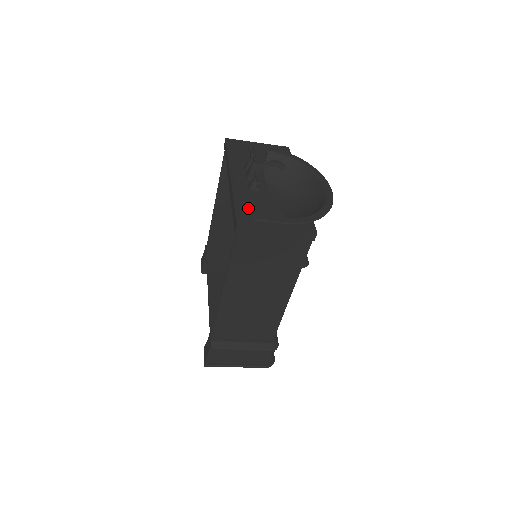
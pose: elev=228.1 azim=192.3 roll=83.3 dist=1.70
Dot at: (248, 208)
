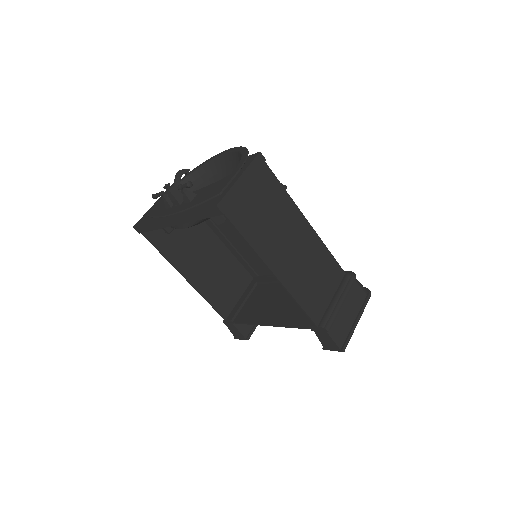
Dot at: (206, 200)
